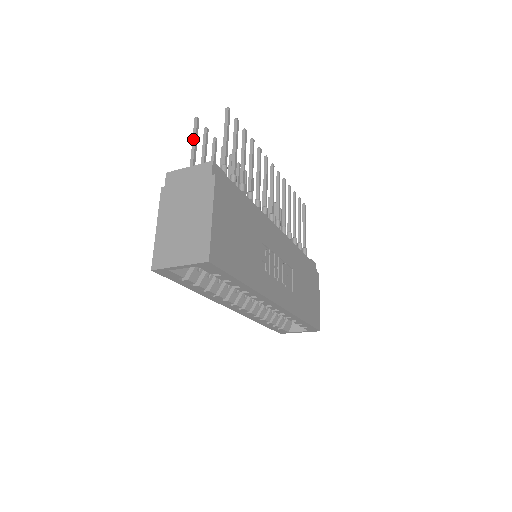
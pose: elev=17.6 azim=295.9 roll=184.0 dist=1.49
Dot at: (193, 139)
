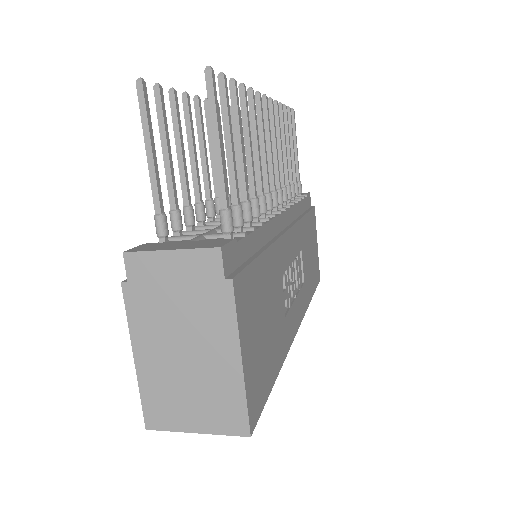
Dot at: (145, 136)
